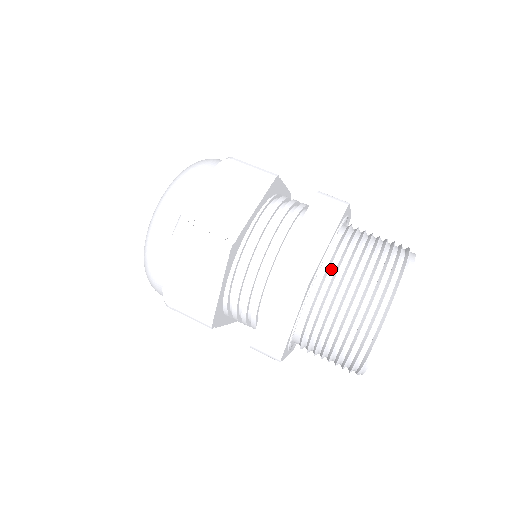
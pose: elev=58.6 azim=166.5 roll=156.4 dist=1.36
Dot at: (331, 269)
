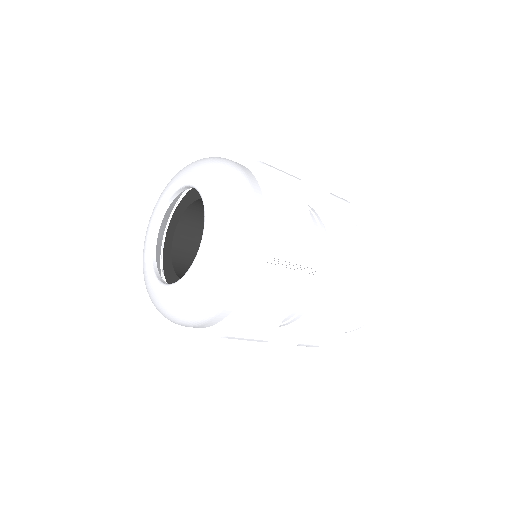
Dot at: occluded
